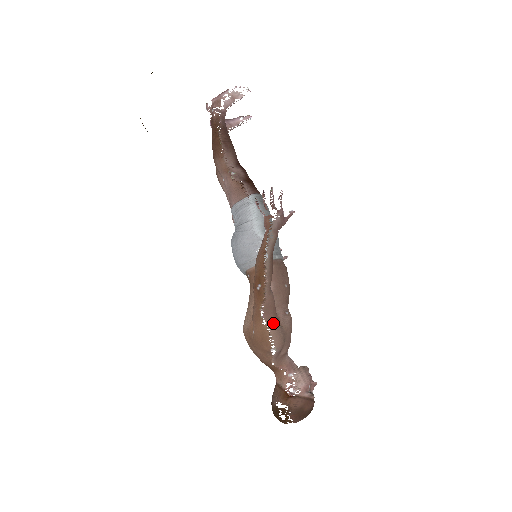
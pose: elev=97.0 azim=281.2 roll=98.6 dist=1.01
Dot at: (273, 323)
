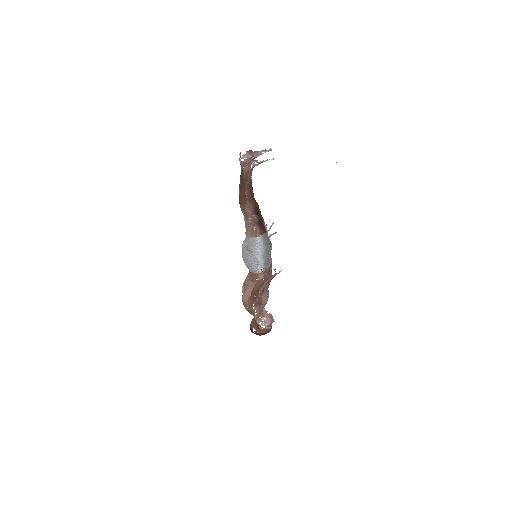
Dot at: (258, 308)
